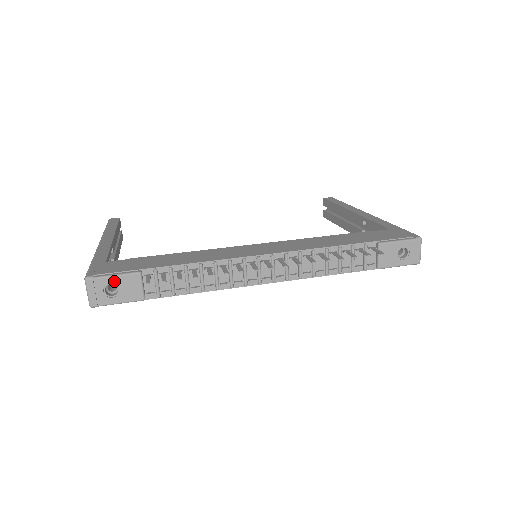
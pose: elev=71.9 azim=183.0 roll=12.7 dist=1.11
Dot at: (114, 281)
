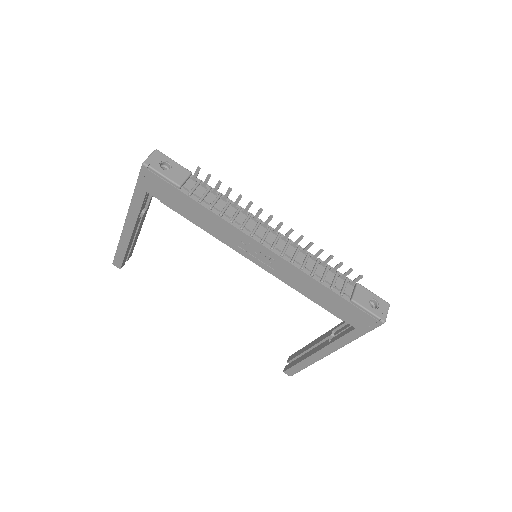
Dot at: (172, 163)
